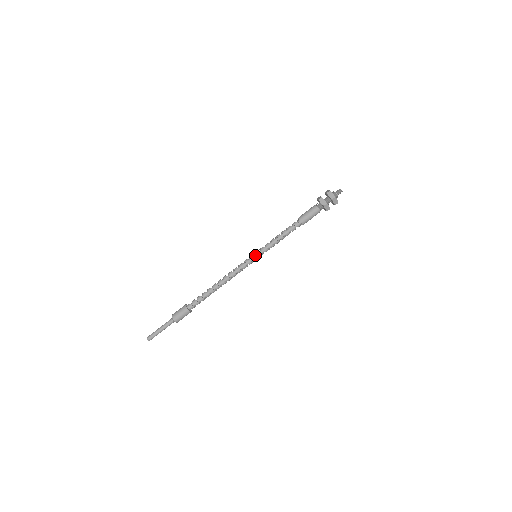
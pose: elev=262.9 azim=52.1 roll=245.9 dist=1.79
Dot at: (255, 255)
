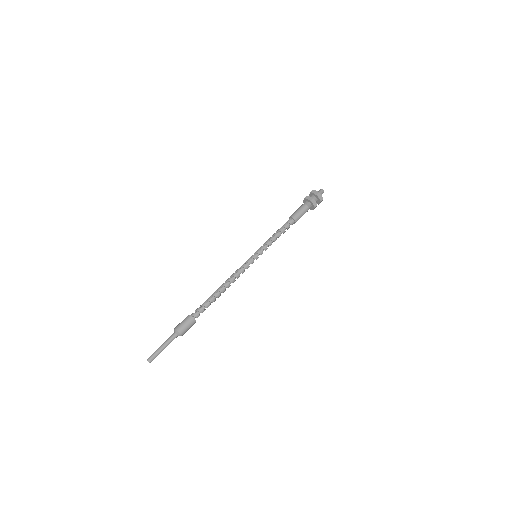
Dot at: (255, 254)
